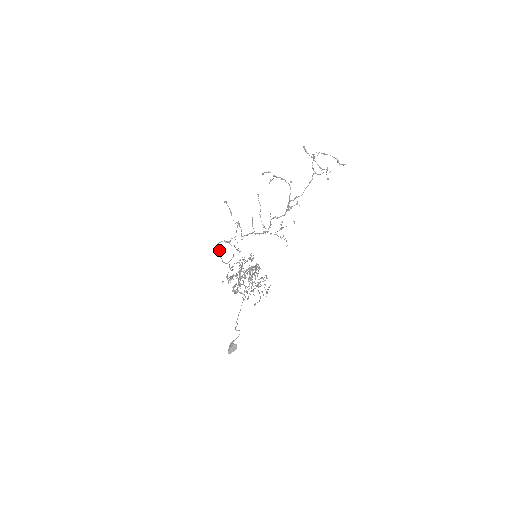
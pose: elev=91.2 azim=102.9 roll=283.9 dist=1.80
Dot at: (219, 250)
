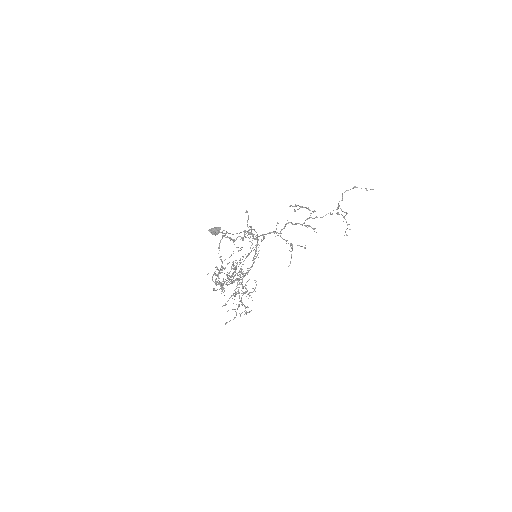
Dot at: (222, 238)
